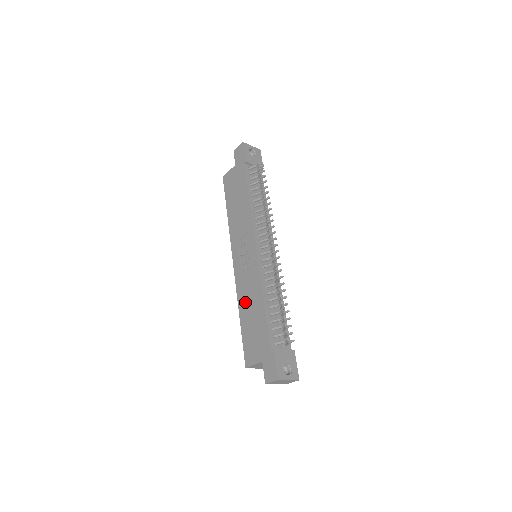
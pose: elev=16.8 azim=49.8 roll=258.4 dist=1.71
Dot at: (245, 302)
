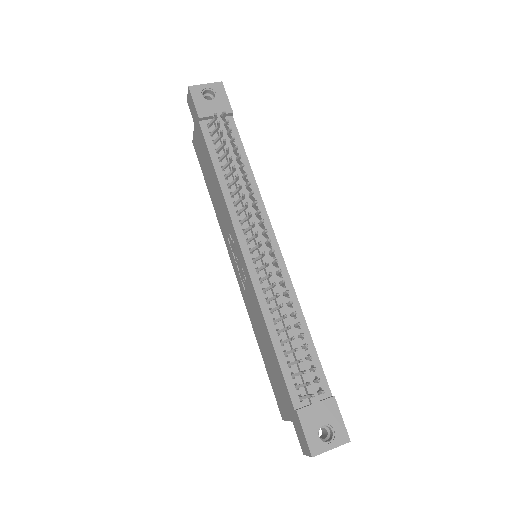
Dot at: (257, 330)
